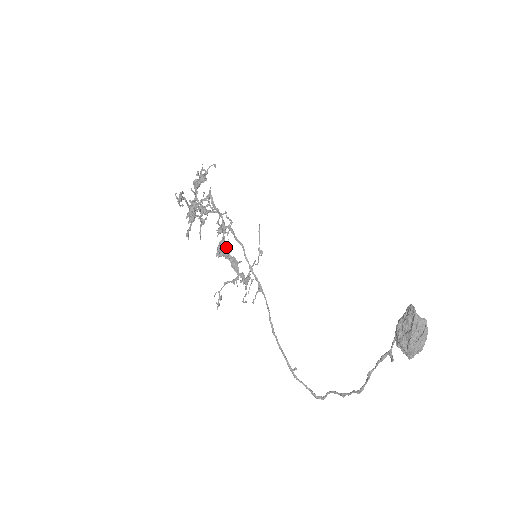
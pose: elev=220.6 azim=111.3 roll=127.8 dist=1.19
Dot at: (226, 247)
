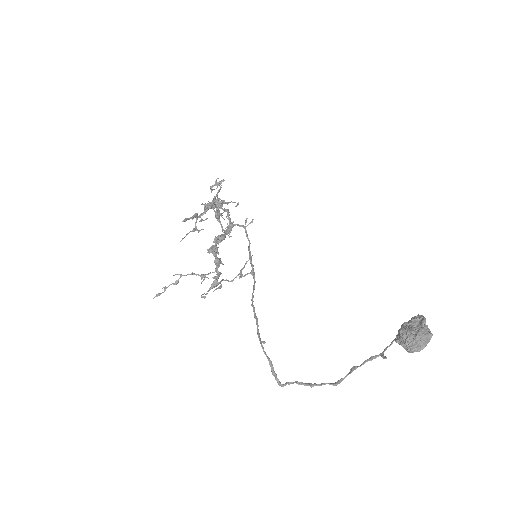
Dot at: occluded
